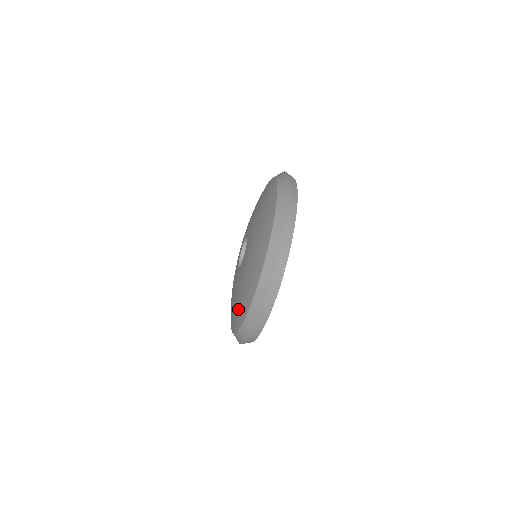
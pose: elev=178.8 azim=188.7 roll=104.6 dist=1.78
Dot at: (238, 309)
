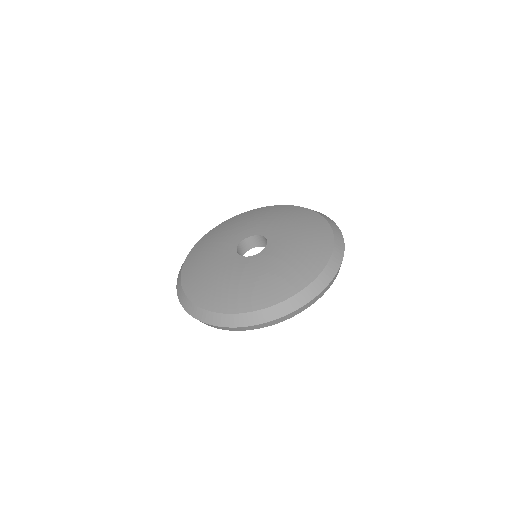
Dot at: (219, 294)
